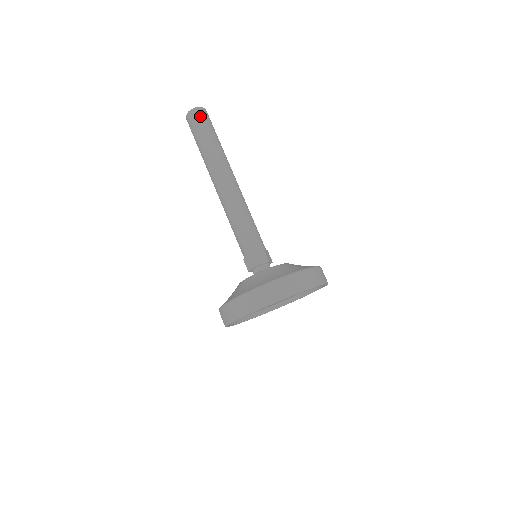
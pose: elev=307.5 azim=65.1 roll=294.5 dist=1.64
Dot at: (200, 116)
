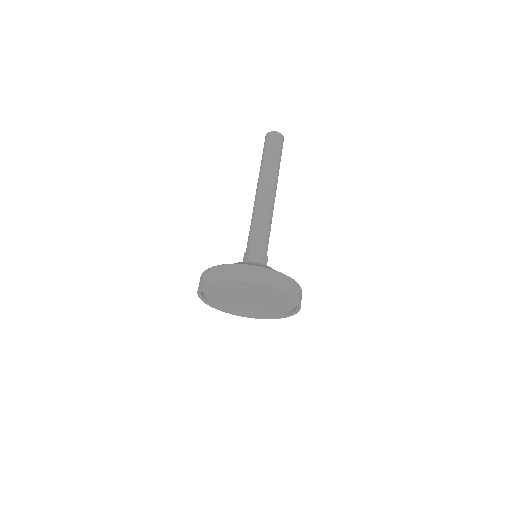
Dot at: (274, 138)
